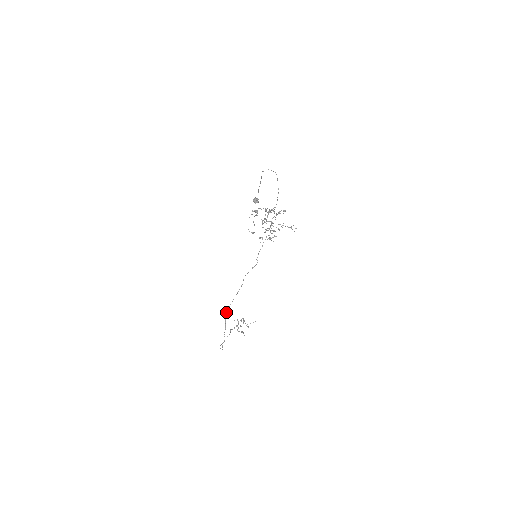
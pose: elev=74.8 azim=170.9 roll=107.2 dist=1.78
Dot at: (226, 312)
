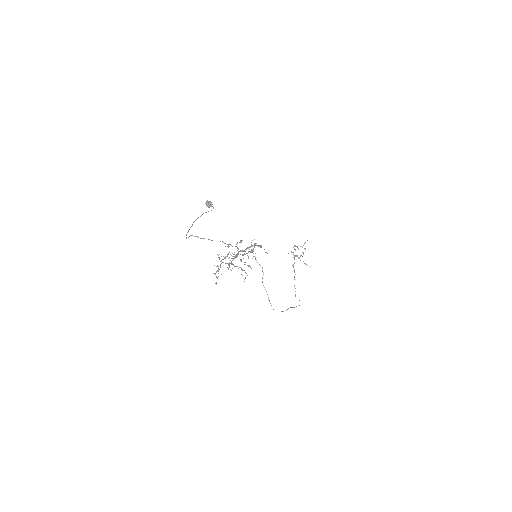
Dot at: occluded
